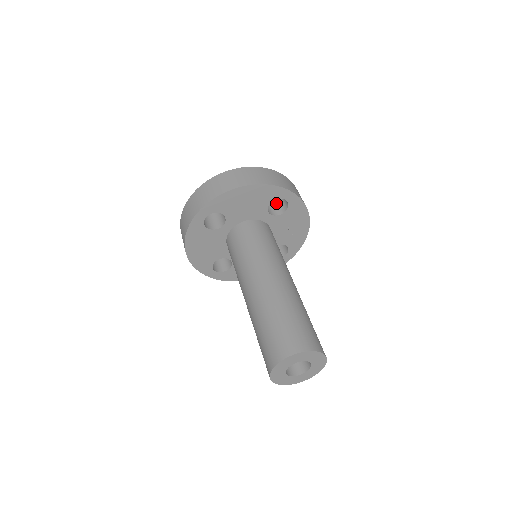
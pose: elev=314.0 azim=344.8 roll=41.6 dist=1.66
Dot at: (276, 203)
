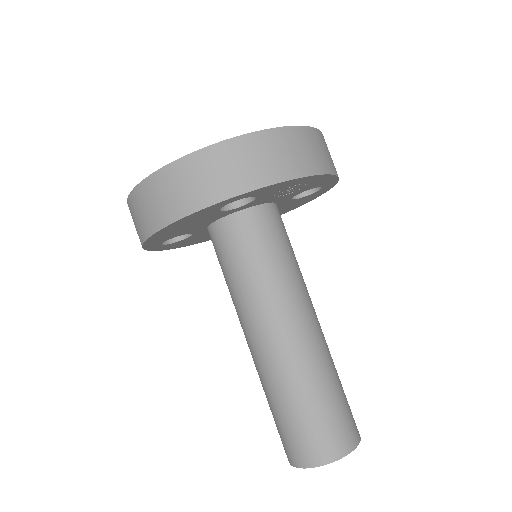
Dot at: occluded
